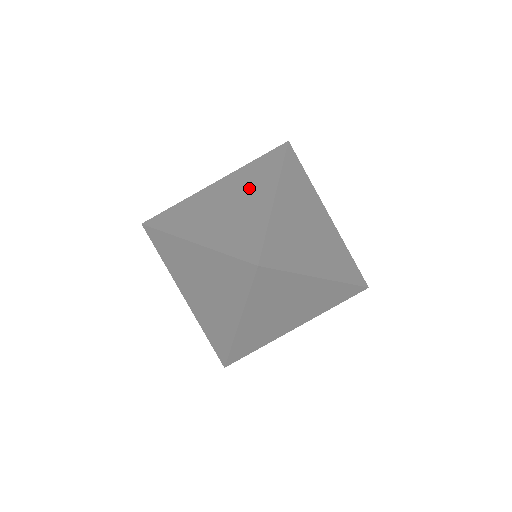
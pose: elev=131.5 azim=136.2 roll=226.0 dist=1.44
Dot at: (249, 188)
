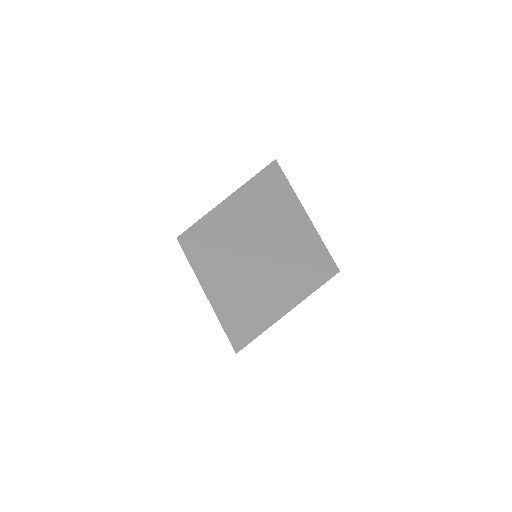
Dot at: (275, 293)
